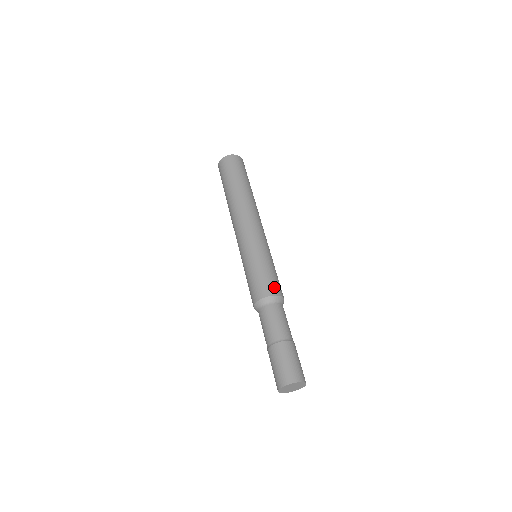
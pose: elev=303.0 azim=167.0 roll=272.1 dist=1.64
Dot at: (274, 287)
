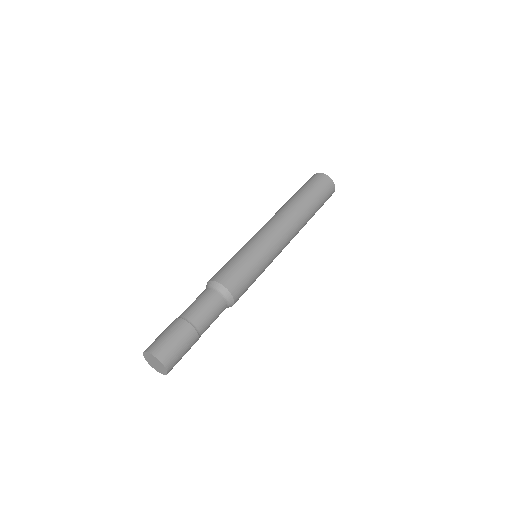
Dot at: (238, 288)
